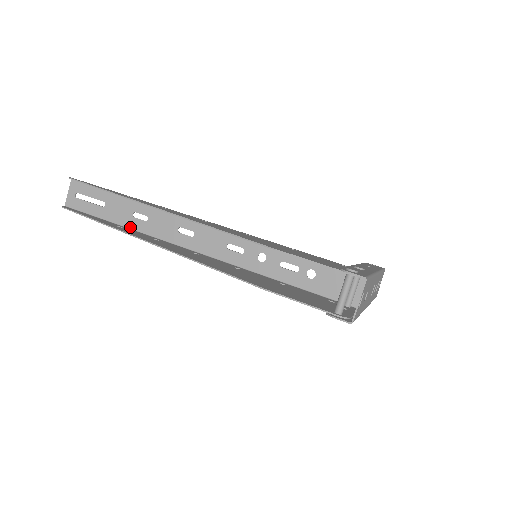
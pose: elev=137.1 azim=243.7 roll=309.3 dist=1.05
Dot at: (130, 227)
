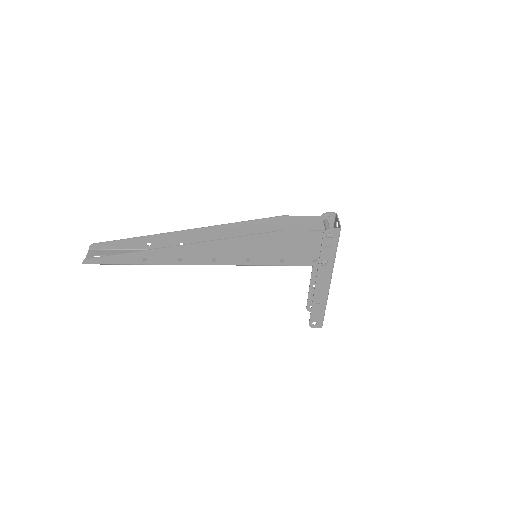
Dot at: (150, 263)
